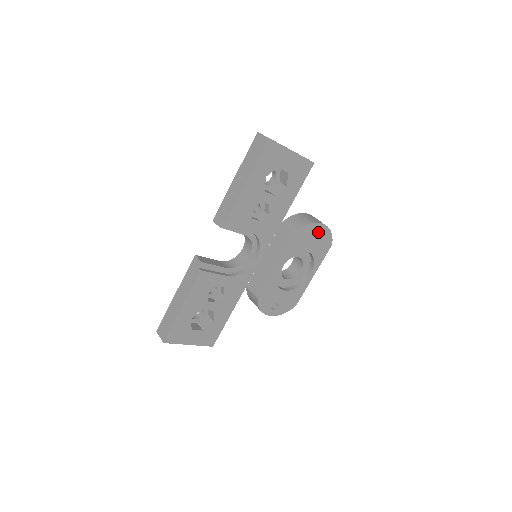
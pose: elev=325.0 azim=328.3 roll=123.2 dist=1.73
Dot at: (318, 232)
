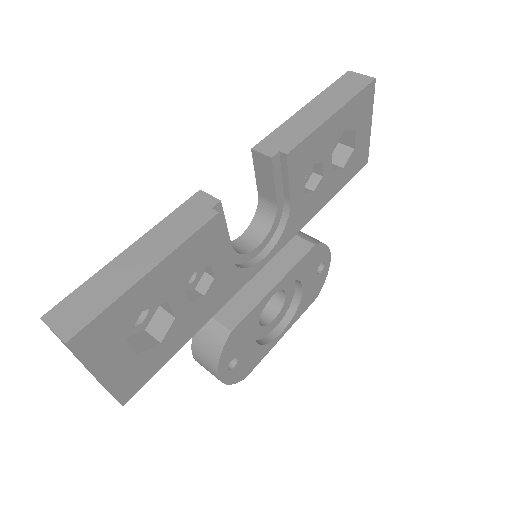
Dot at: (318, 268)
